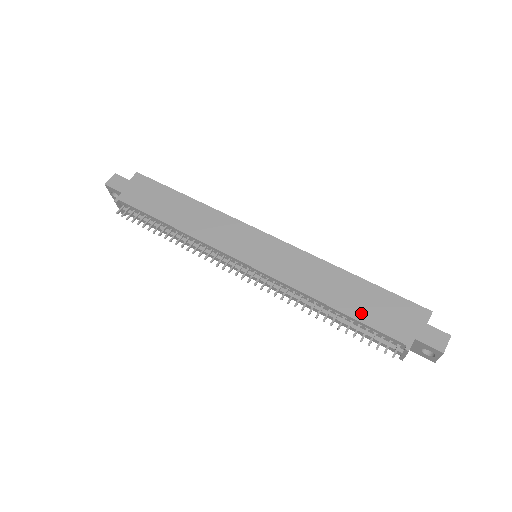
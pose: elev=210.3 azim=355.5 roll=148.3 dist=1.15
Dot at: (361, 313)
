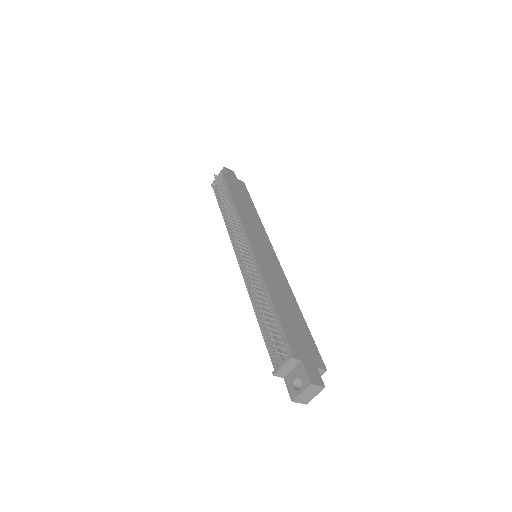
Dot at: (285, 320)
